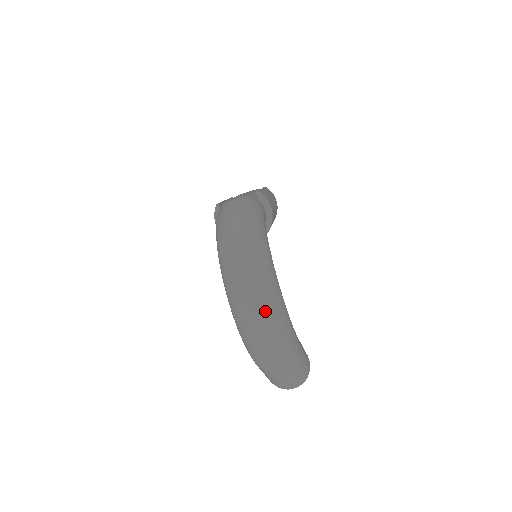
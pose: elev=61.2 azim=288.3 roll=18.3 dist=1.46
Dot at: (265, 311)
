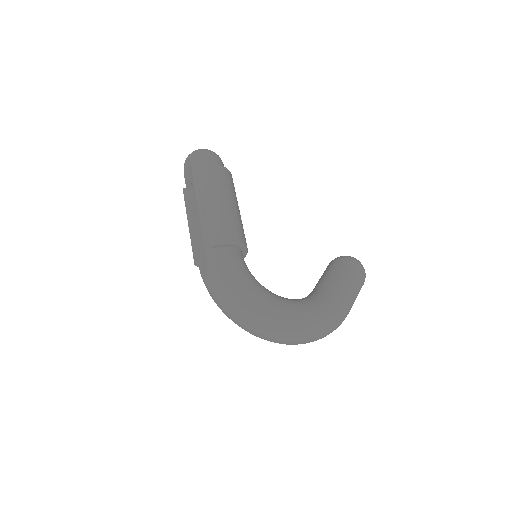
Dot at: (305, 339)
